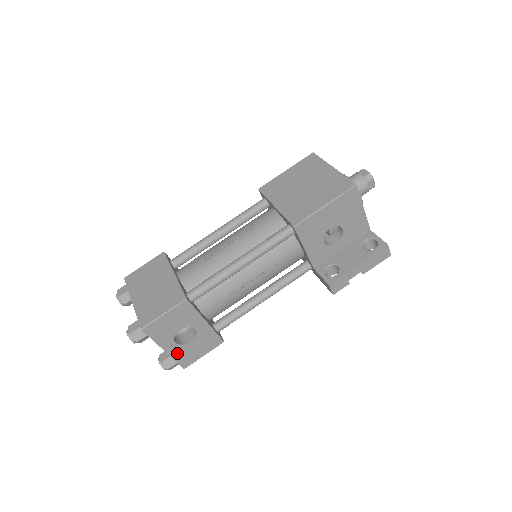
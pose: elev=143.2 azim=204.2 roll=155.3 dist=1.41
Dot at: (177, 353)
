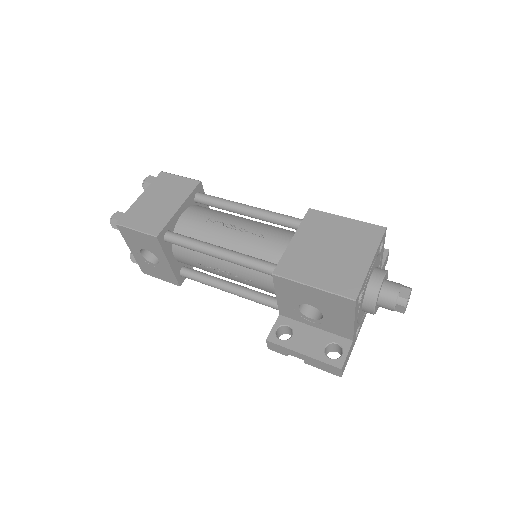
Dot at: (140, 260)
